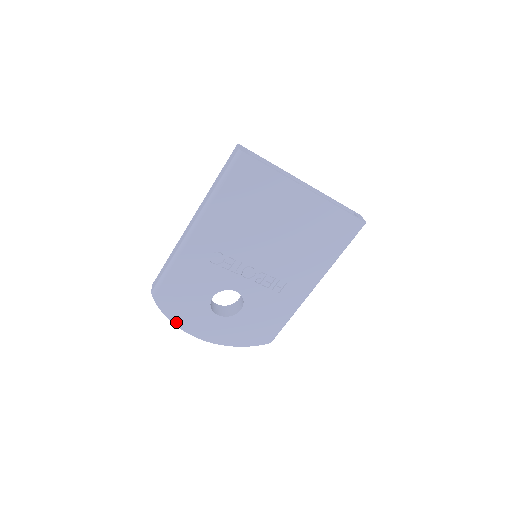
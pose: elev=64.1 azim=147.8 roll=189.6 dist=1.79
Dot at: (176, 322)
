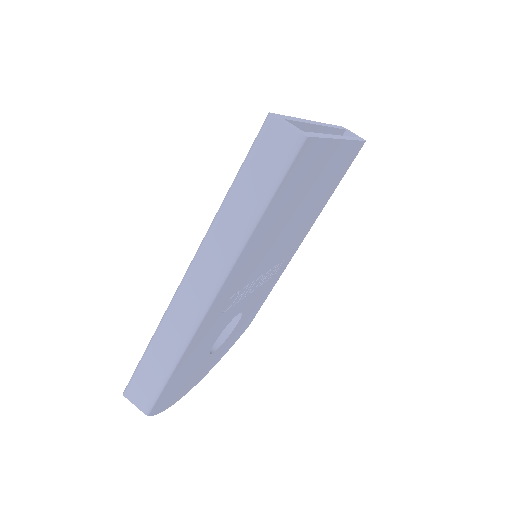
Dot at: (171, 404)
